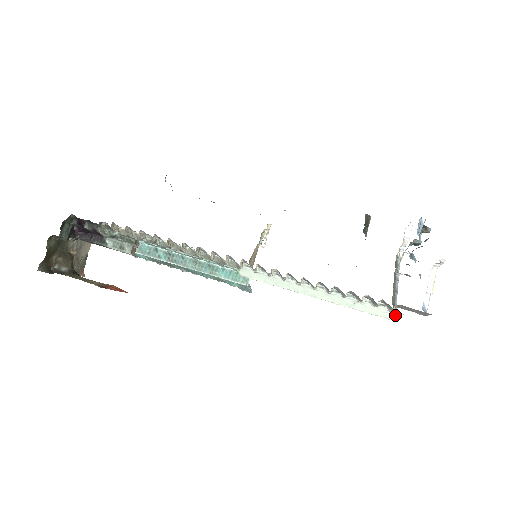
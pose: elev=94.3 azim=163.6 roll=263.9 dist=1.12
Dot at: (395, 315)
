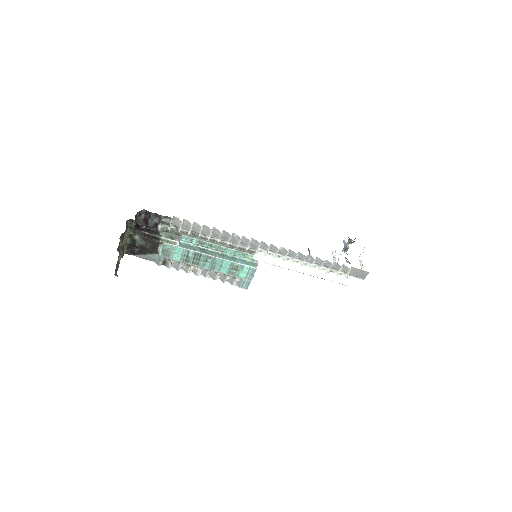
Dot at: (348, 280)
